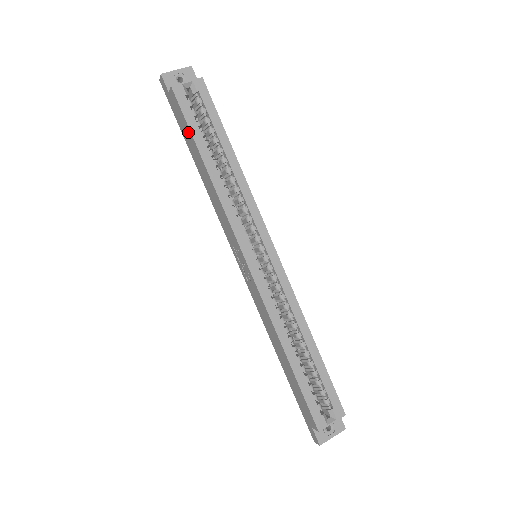
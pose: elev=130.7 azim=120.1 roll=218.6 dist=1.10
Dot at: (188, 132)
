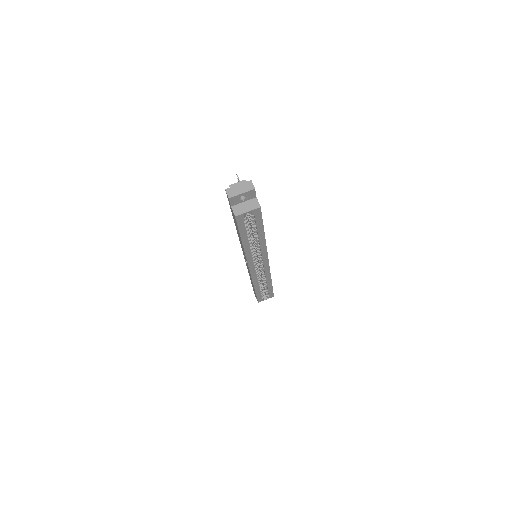
Dot at: (237, 228)
